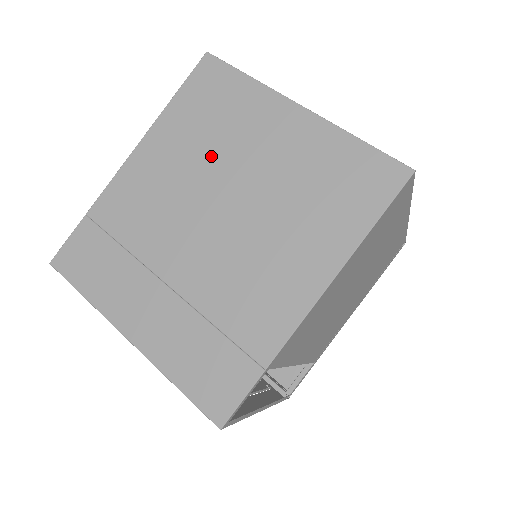
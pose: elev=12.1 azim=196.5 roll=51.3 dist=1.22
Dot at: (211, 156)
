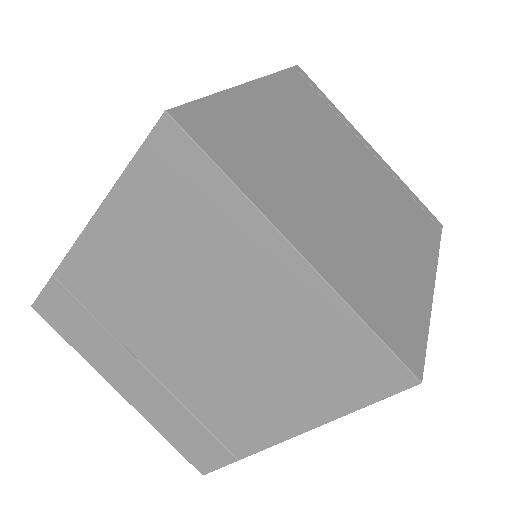
Dot at: (182, 270)
